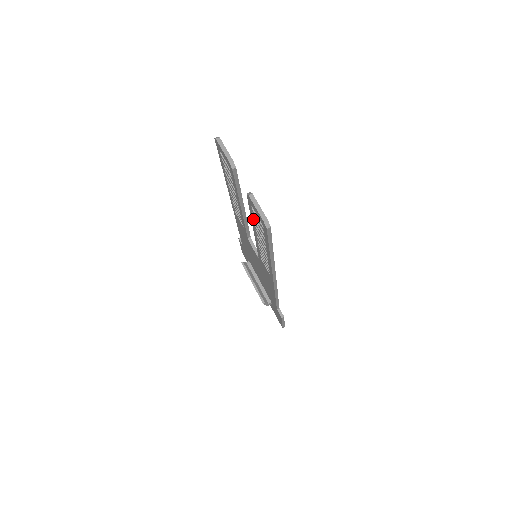
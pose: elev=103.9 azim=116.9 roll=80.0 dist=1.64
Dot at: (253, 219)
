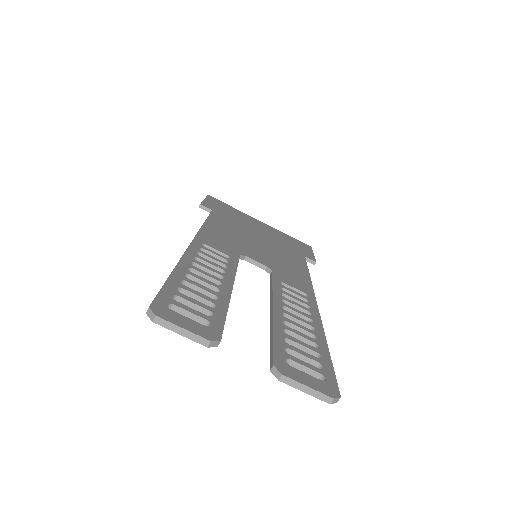
Dot at: occluded
